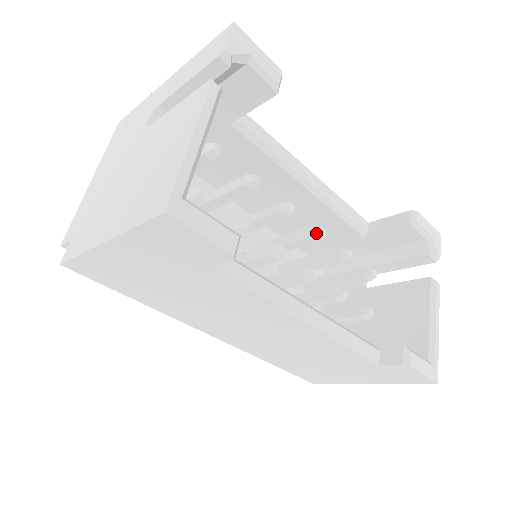
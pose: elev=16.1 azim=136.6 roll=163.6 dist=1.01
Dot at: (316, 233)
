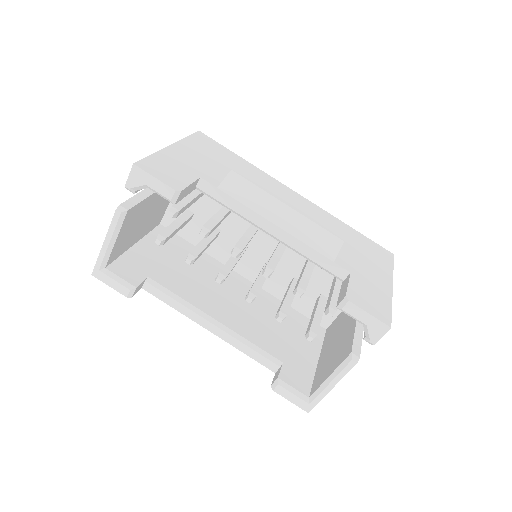
Dot at: (262, 273)
